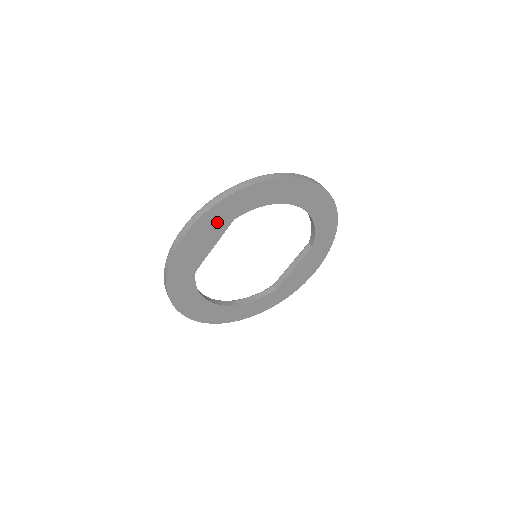
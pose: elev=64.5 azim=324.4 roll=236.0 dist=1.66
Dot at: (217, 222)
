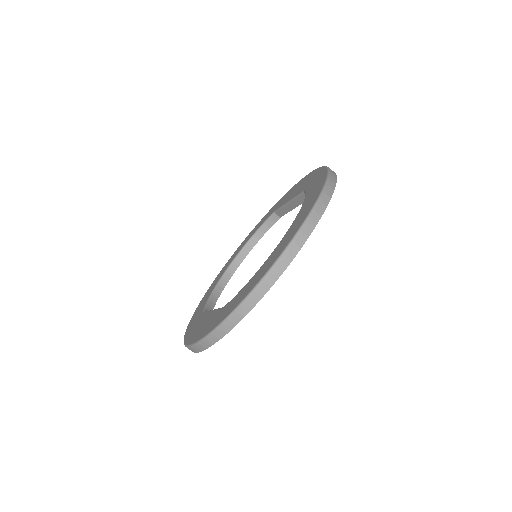
Dot at: occluded
